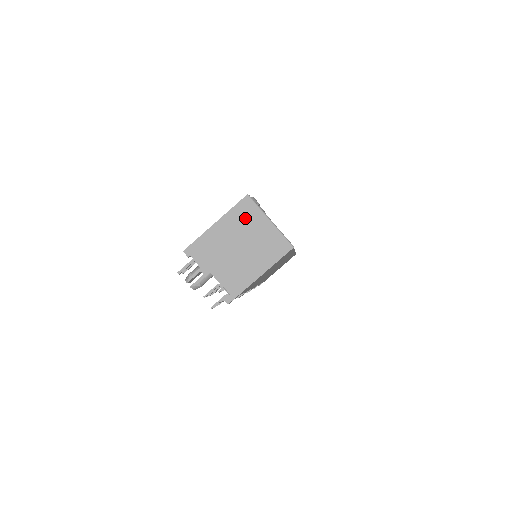
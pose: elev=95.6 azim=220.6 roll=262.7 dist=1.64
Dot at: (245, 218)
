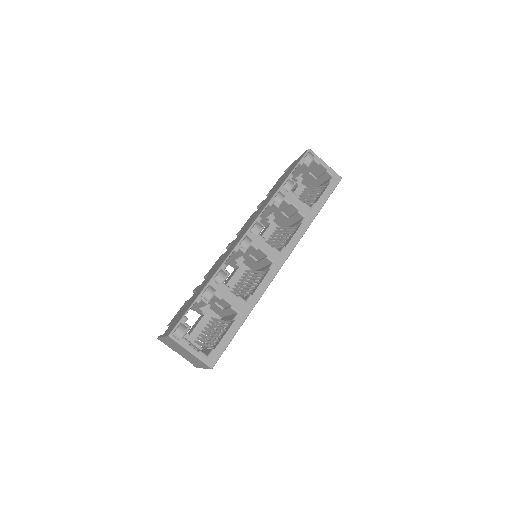
Dot at: (176, 344)
